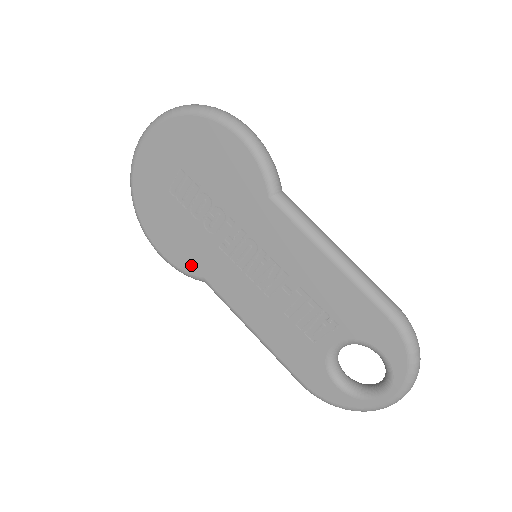
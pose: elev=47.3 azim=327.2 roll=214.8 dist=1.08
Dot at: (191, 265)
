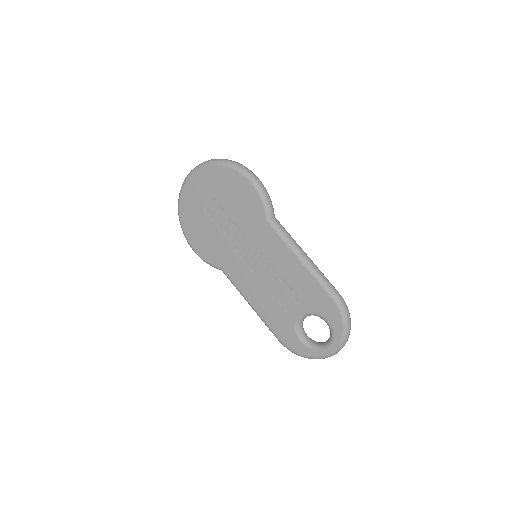
Dot at: (214, 259)
